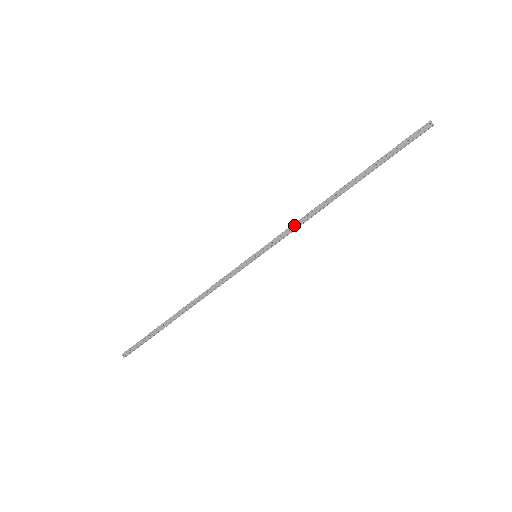
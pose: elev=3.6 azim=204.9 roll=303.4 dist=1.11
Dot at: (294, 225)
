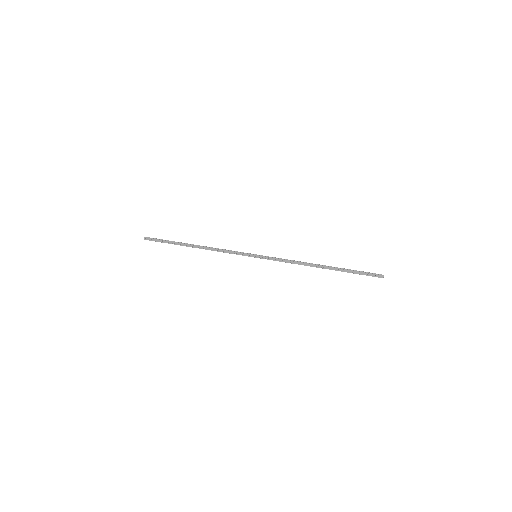
Dot at: (286, 261)
